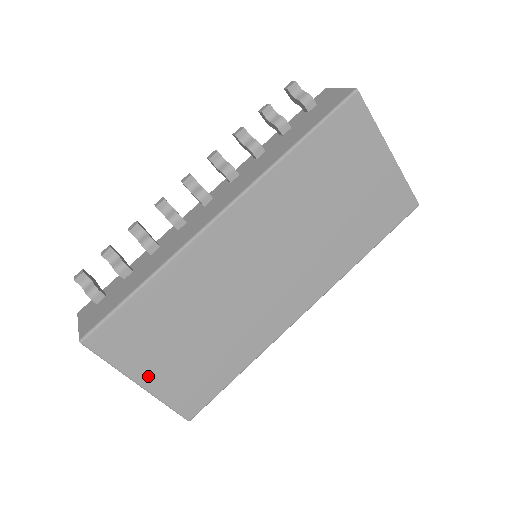
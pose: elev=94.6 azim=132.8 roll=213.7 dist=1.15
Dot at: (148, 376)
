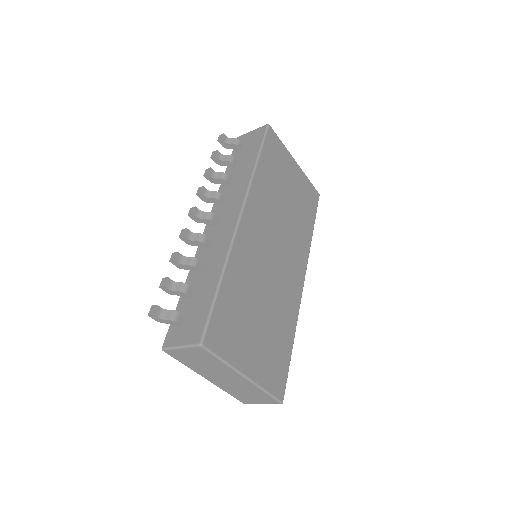
Dot at: (248, 366)
